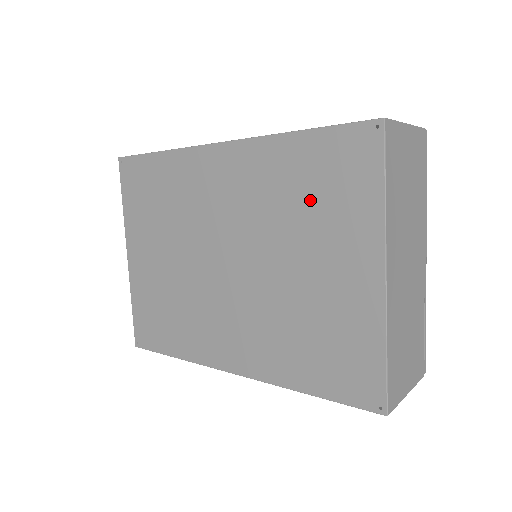
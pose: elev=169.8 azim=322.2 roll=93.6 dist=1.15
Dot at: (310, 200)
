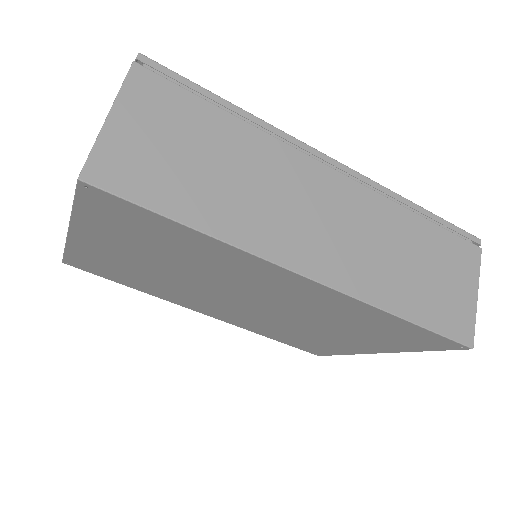
Dot at: (366, 330)
